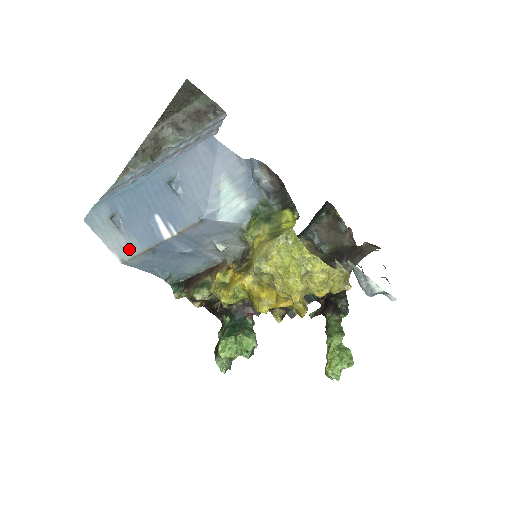
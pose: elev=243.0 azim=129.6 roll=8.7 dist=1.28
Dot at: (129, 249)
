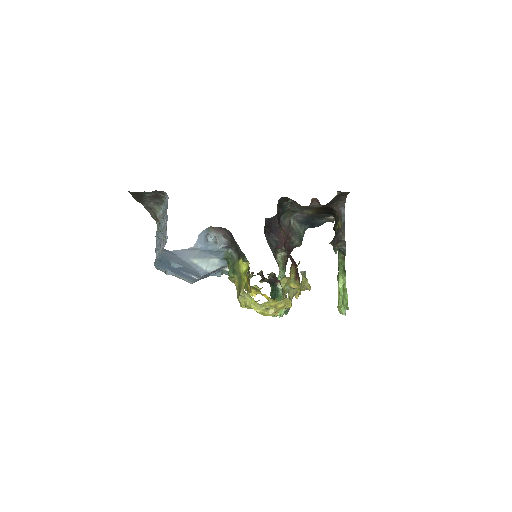
Dot at: (188, 280)
